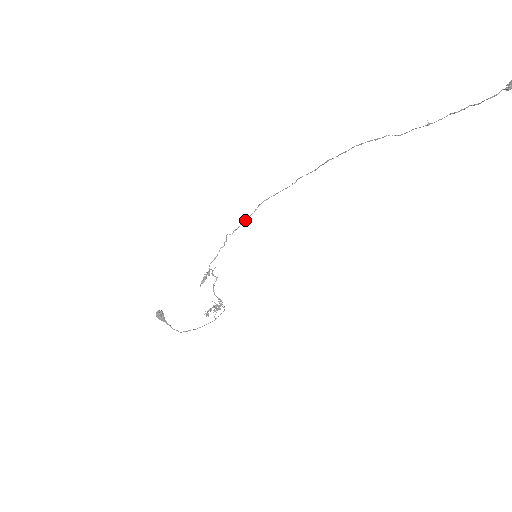
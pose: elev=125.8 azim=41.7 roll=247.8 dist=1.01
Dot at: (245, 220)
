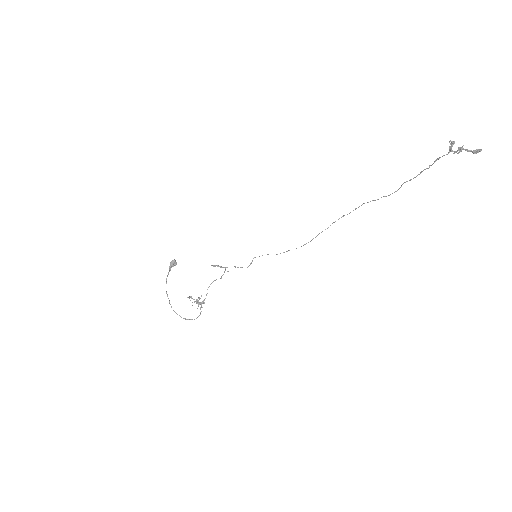
Dot at: occluded
